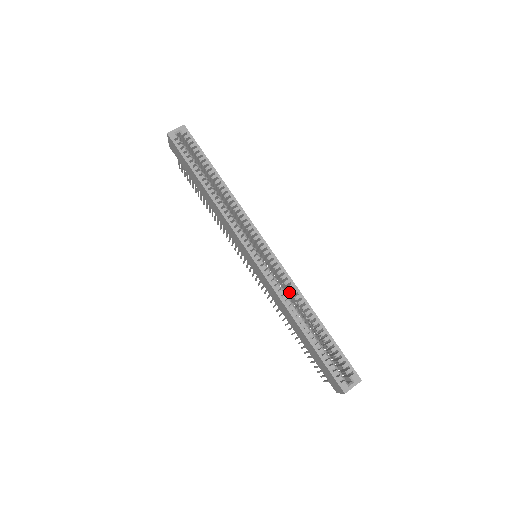
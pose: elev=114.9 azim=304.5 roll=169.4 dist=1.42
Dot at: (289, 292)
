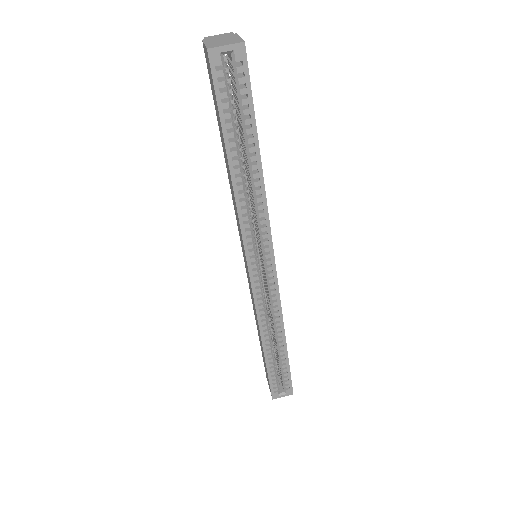
Dot at: occluded
